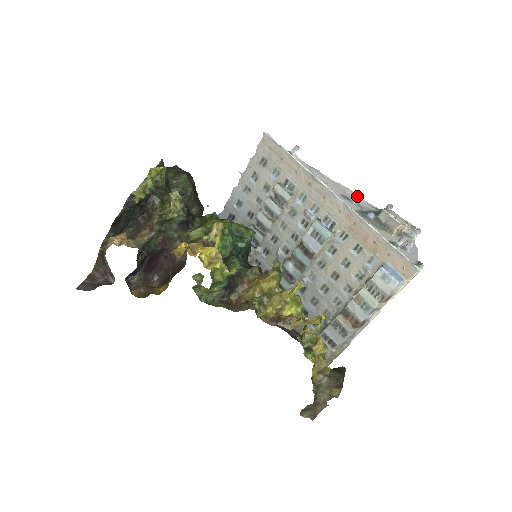
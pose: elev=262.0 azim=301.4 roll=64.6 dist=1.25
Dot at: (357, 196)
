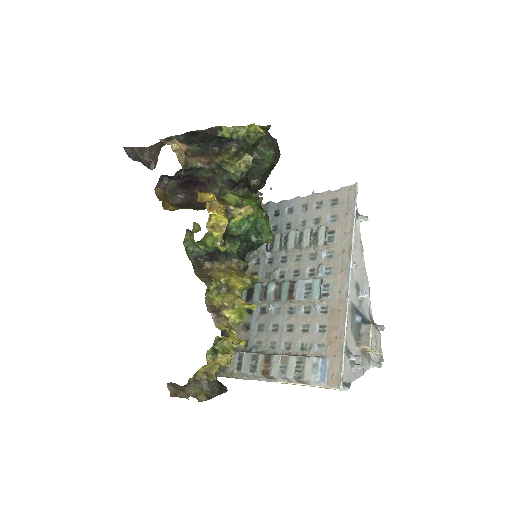
Dot at: (366, 295)
